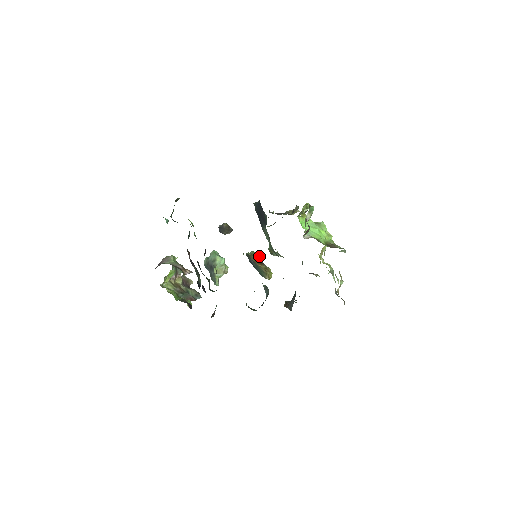
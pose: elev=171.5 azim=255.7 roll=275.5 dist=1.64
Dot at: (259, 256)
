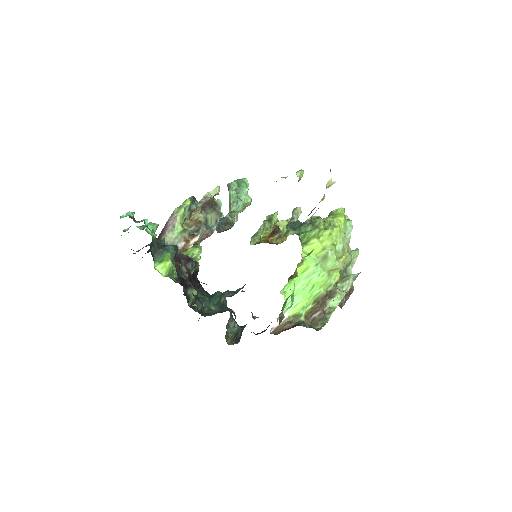
Dot at: (272, 229)
